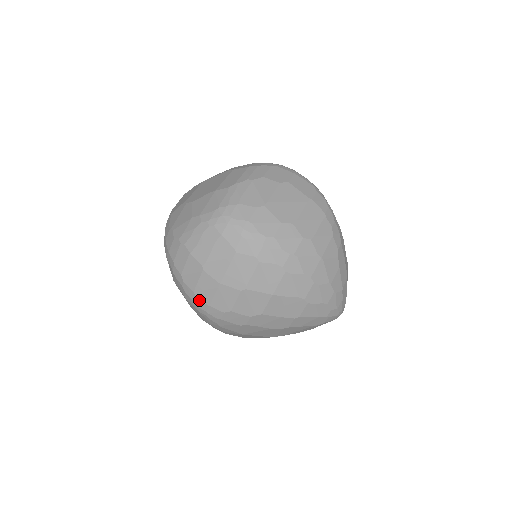
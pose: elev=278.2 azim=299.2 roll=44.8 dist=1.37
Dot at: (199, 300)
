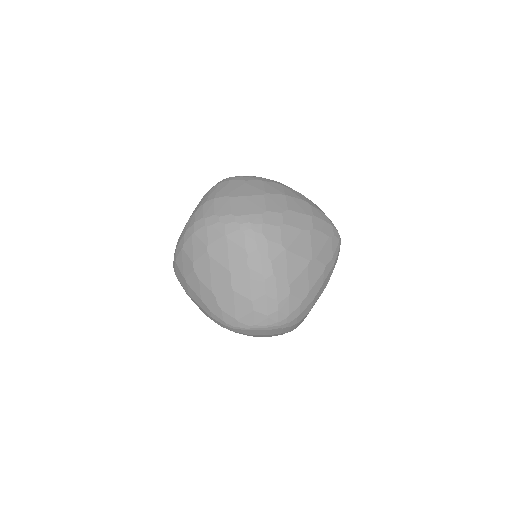
Dot at: (239, 217)
